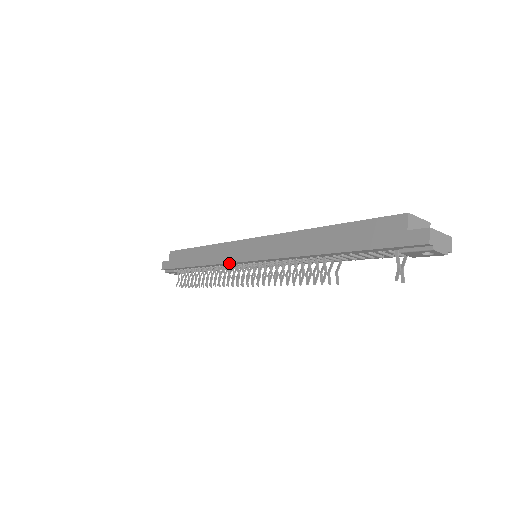
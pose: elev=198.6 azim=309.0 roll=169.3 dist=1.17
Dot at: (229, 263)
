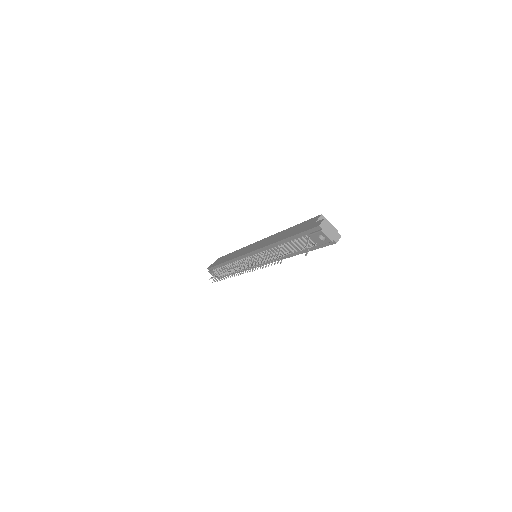
Dot at: (239, 257)
